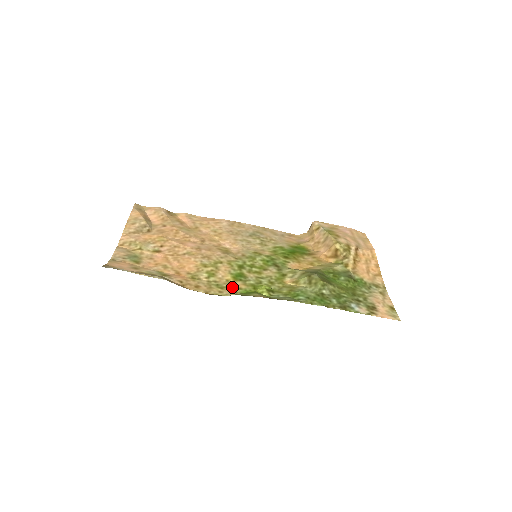
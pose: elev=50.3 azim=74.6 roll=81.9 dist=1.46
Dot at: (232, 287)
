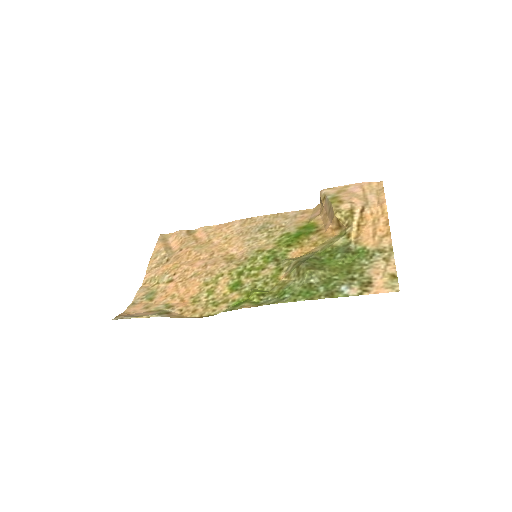
Dot at: (226, 301)
